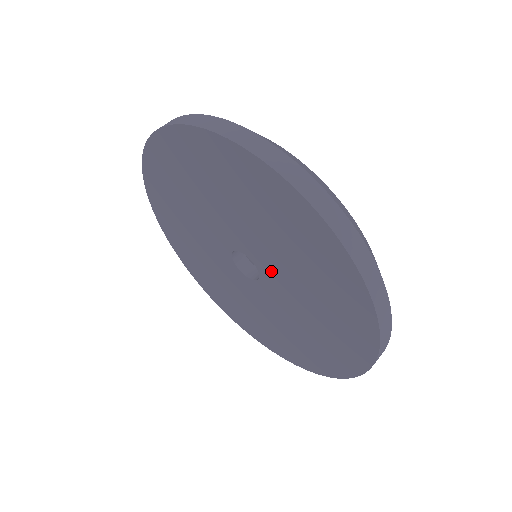
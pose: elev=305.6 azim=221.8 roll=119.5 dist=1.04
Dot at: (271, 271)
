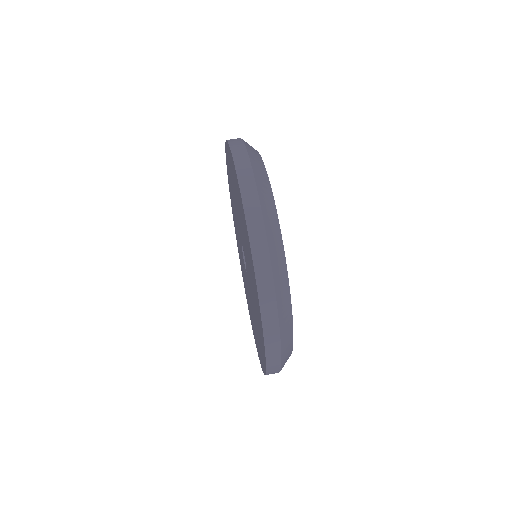
Dot at: (249, 287)
